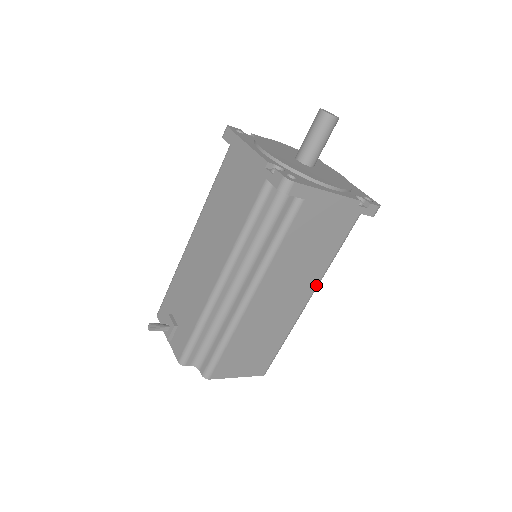
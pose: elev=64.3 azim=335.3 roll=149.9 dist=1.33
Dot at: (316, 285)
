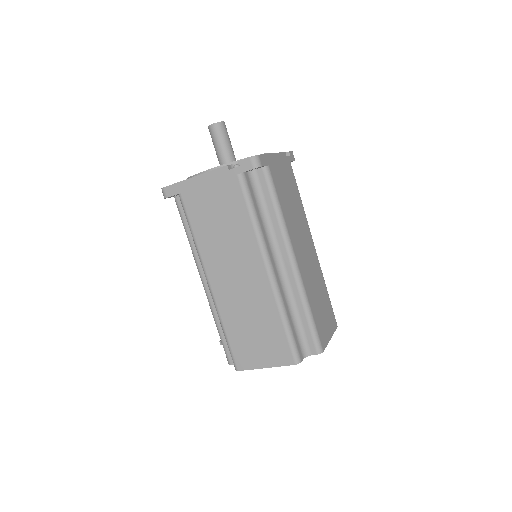
Dot at: (260, 253)
